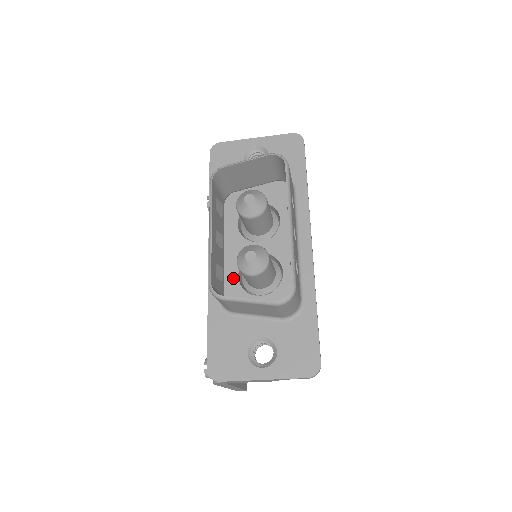
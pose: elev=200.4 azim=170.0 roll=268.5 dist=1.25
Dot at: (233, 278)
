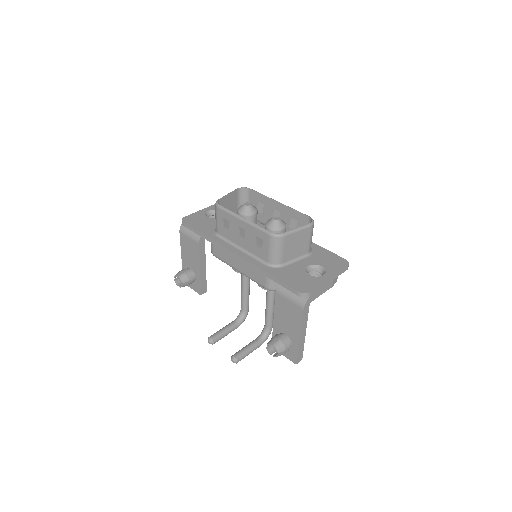
Dot at: occluded
